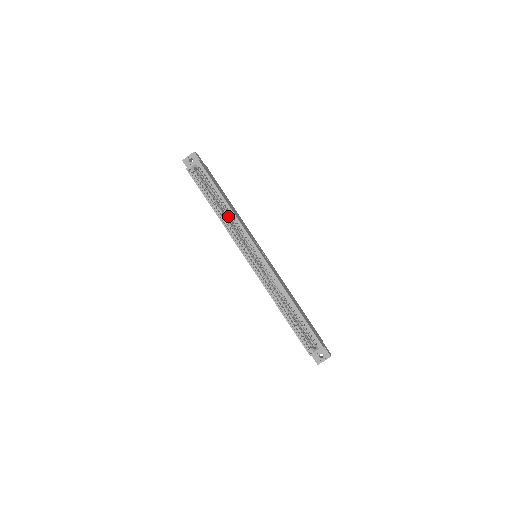
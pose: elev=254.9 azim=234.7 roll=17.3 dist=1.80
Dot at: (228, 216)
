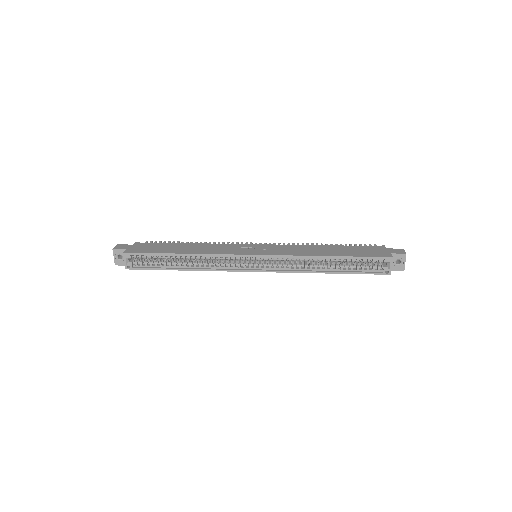
Dot at: (198, 259)
